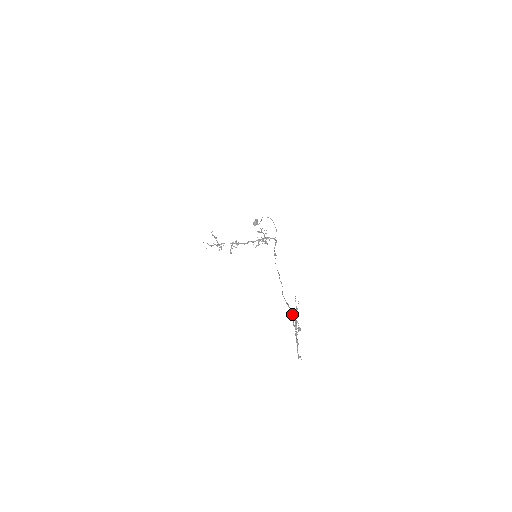
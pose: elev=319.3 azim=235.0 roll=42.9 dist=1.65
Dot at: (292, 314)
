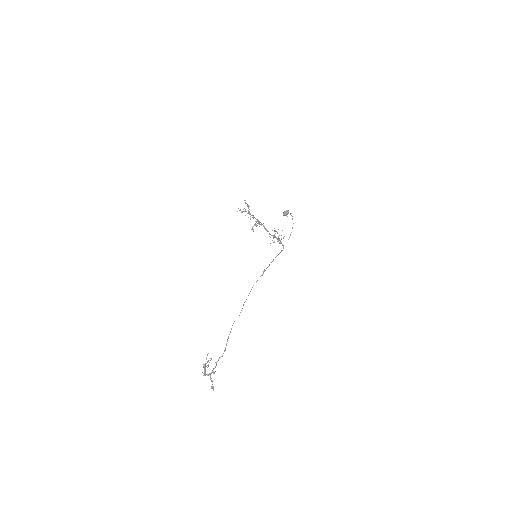
Dot at: (225, 349)
